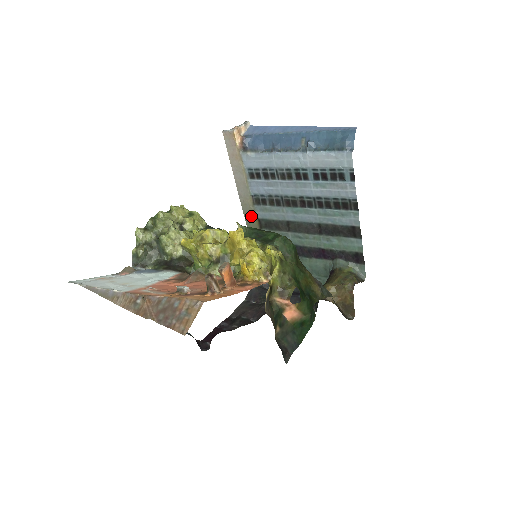
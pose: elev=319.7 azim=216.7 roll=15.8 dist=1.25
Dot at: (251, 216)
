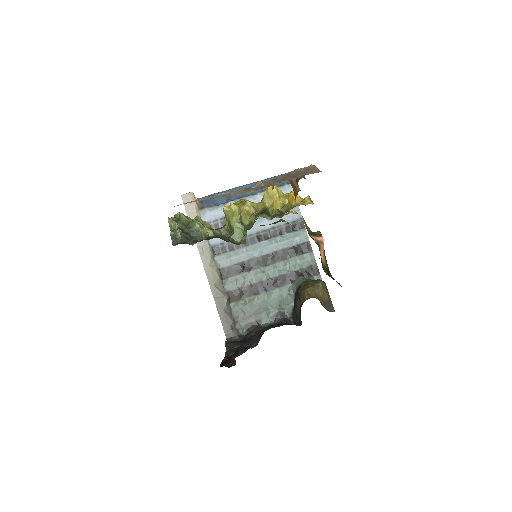
Dot at: (212, 268)
